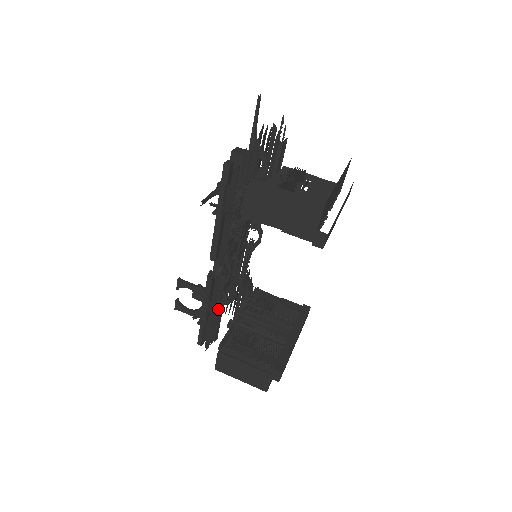
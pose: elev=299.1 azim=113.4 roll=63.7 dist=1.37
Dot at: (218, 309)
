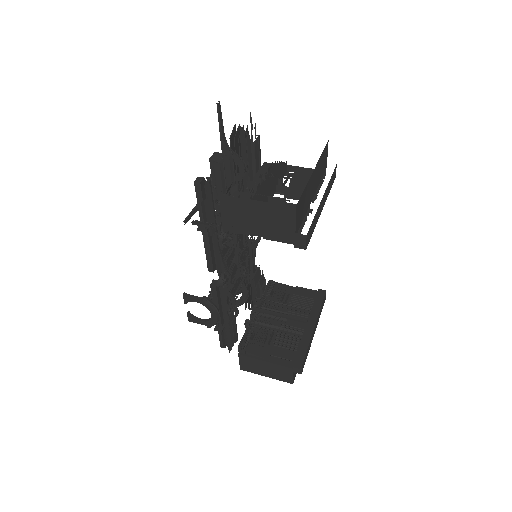
Dot at: (230, 313)
